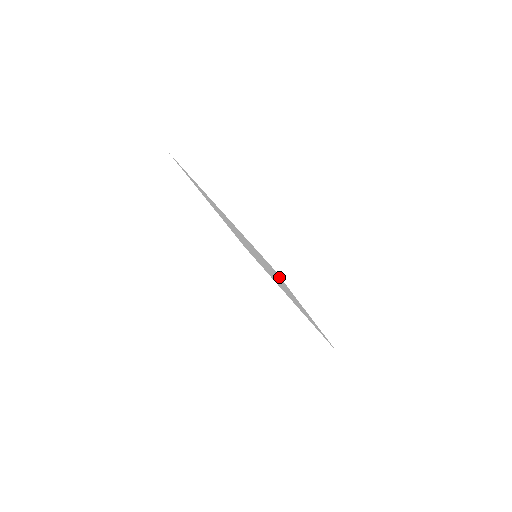
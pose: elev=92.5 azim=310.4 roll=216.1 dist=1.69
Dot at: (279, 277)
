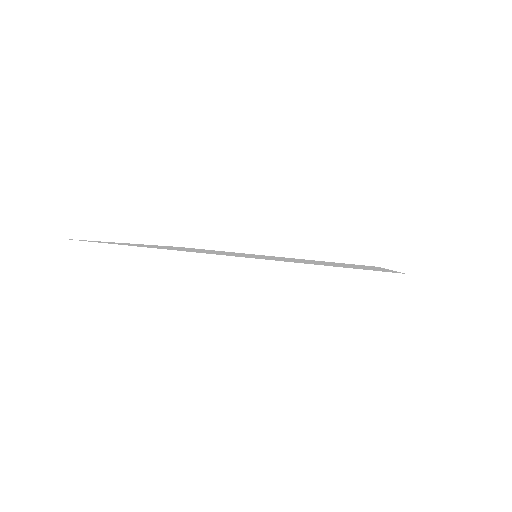
Dot at: occluded
